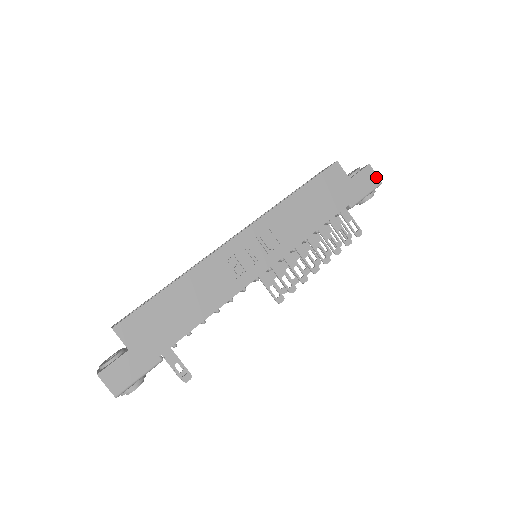
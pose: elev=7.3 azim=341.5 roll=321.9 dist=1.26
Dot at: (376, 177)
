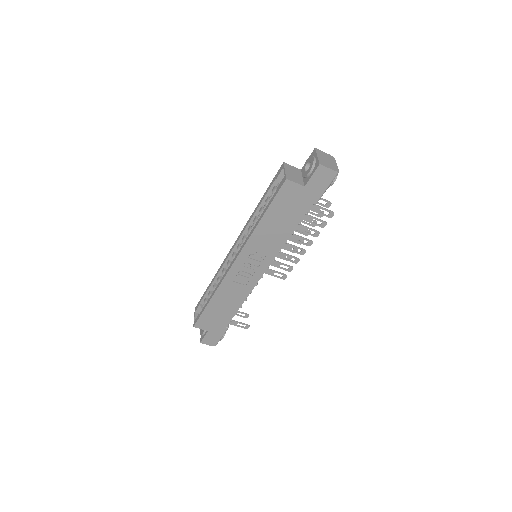
Dot at: (330, 171)
